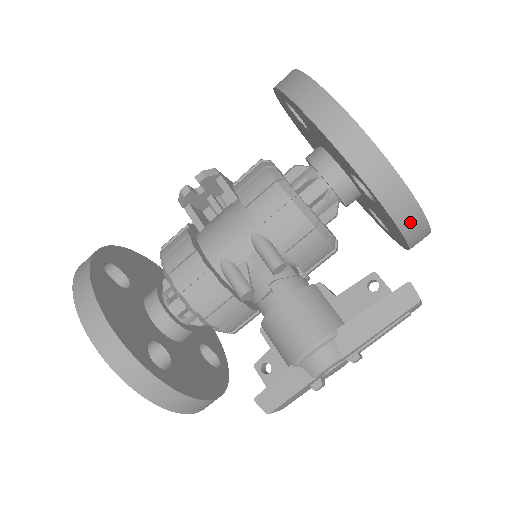
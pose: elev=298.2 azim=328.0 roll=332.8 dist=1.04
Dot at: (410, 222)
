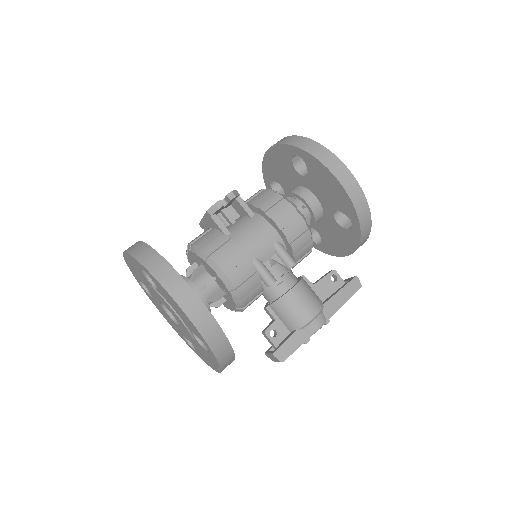
Dot at: (363, 242)
